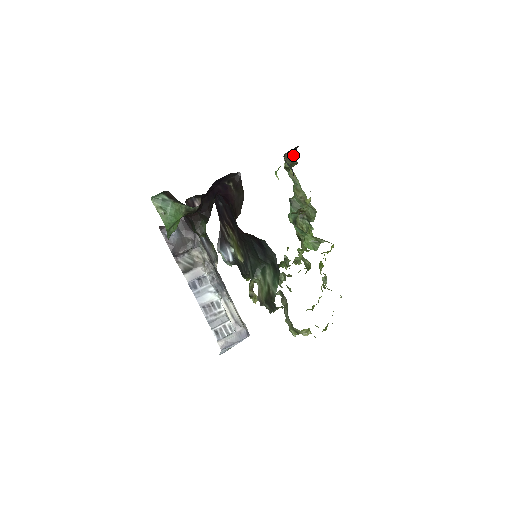
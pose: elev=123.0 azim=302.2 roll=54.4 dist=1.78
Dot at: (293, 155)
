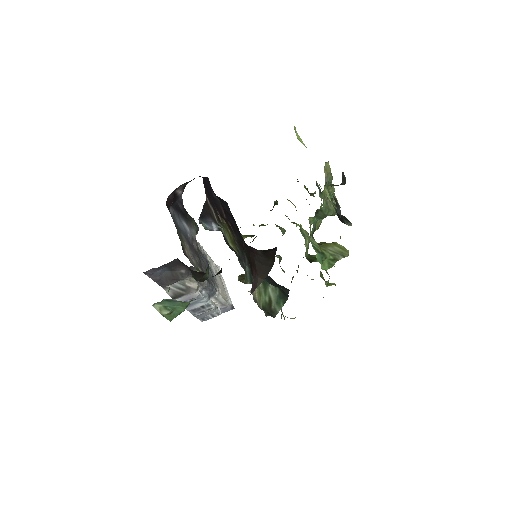
Dot at: occluded
